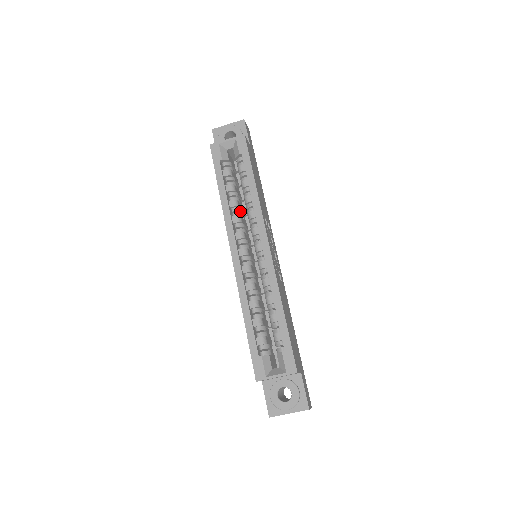
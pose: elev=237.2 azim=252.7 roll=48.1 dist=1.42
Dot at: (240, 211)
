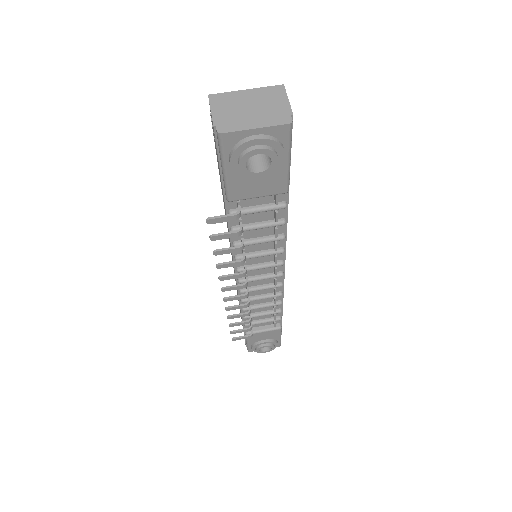
Dot at: occluded
